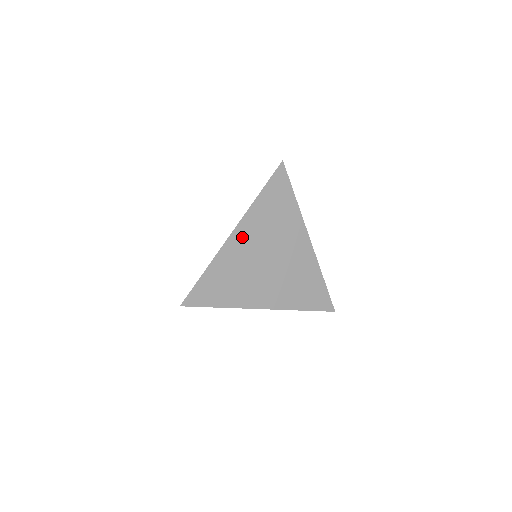
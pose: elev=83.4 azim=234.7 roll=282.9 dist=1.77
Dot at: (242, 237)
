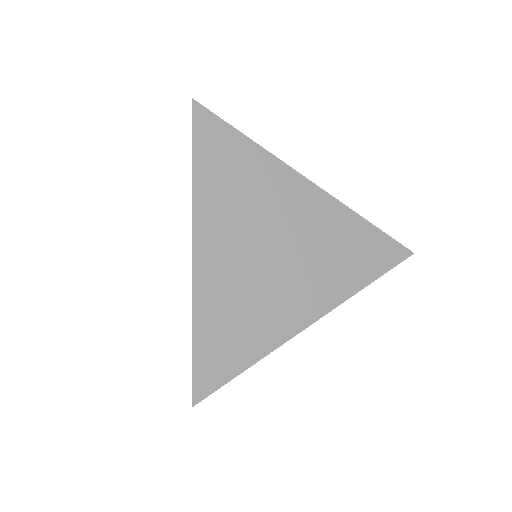
Dot at: (212, 245)
